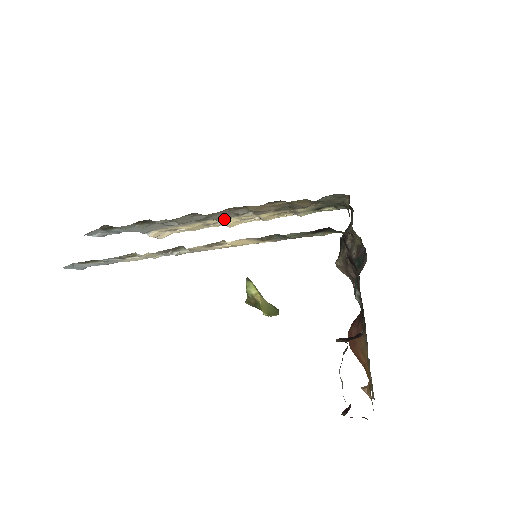
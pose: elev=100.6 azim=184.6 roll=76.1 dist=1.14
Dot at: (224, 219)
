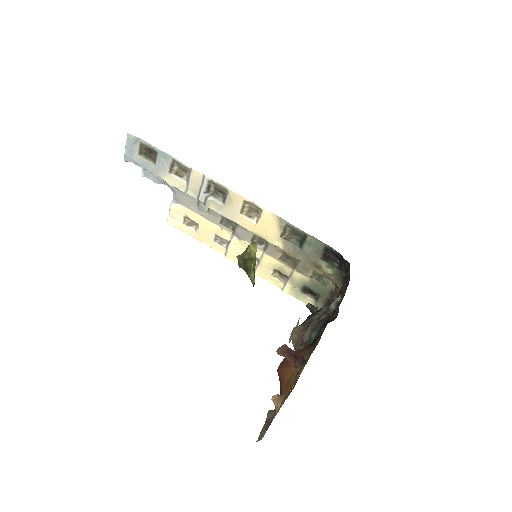
Dot at: (241, 235)
